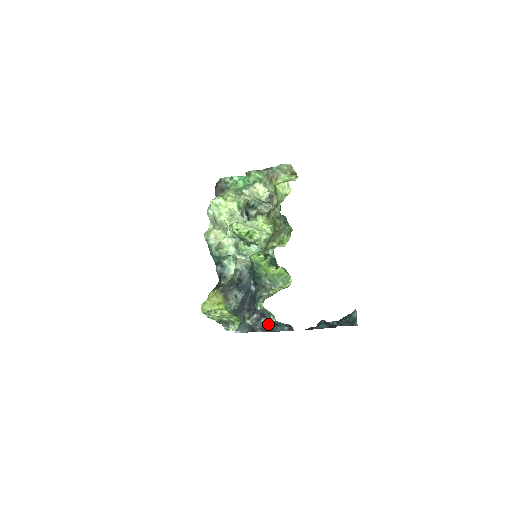
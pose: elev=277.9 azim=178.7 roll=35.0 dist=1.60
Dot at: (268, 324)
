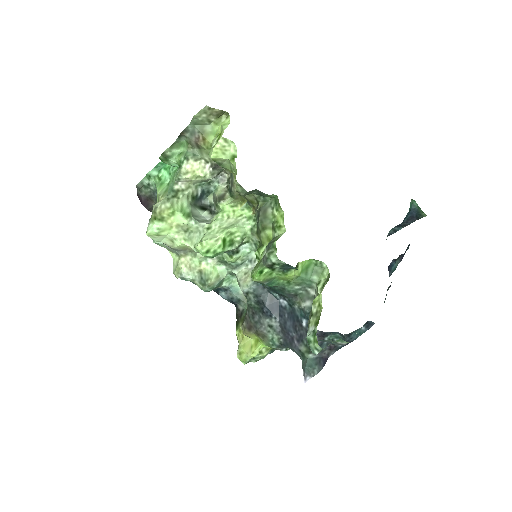
Dot at: occluded
